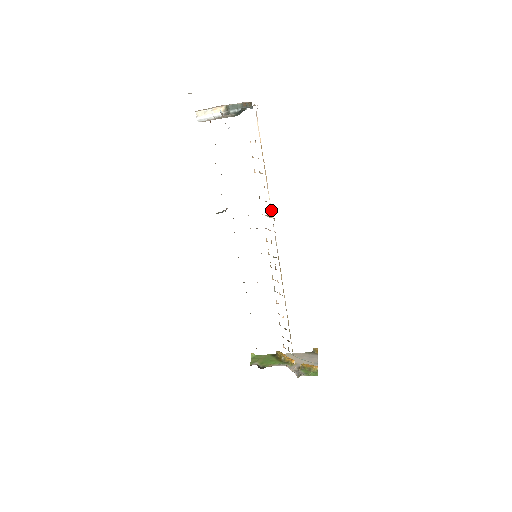
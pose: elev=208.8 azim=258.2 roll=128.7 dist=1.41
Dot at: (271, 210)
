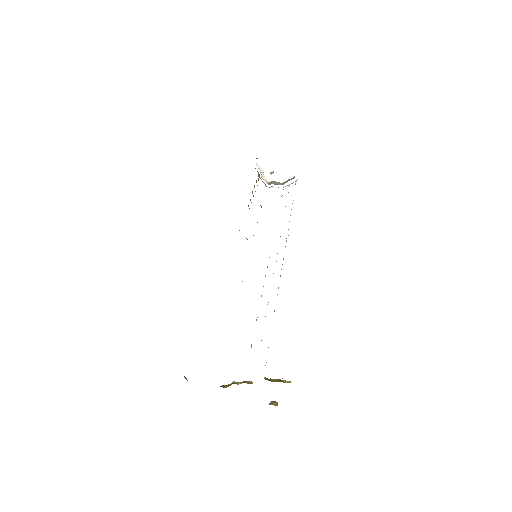
Dot at: occluded
